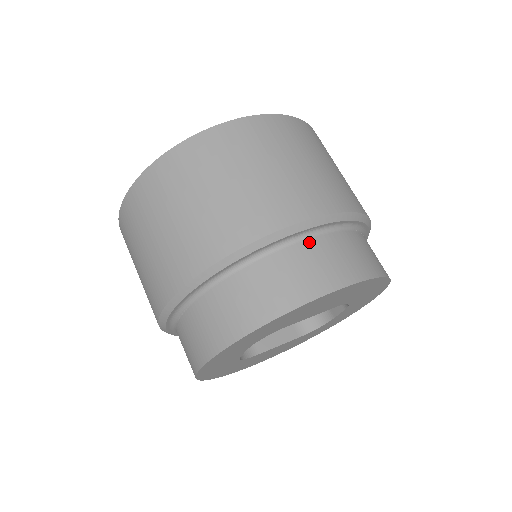
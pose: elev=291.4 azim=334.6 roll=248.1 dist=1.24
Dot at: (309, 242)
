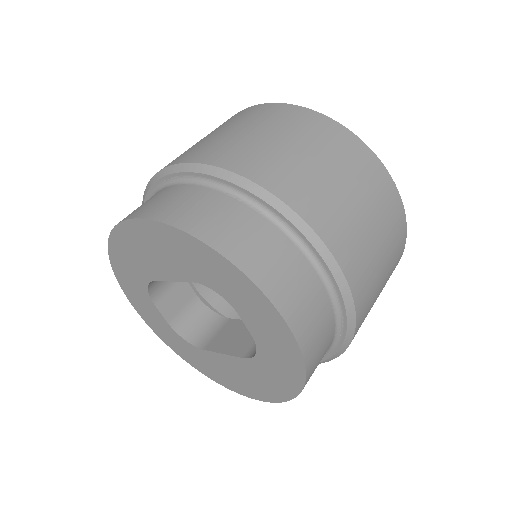
Dot at: (164, 189)
